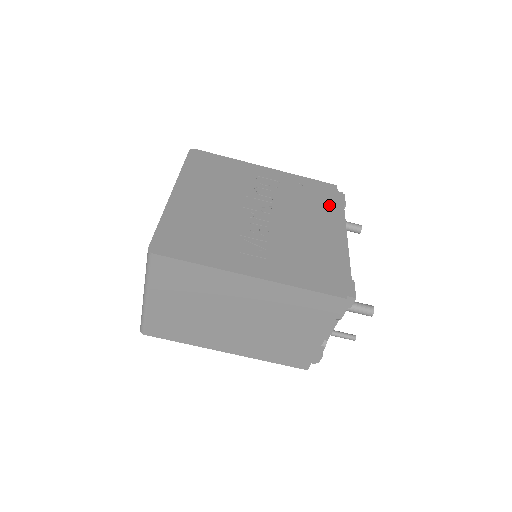
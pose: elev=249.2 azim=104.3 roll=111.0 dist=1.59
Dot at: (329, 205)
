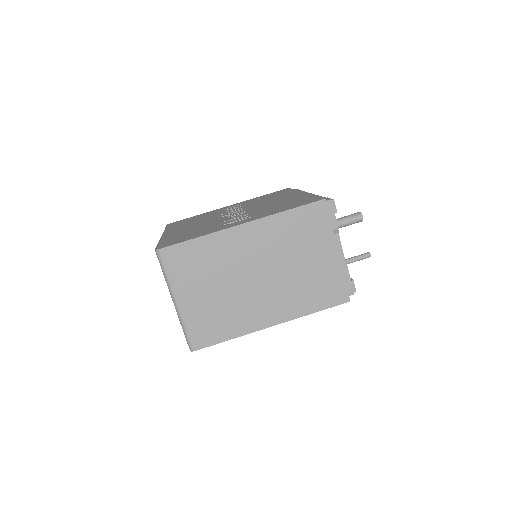
Dot at: (287, 192)
